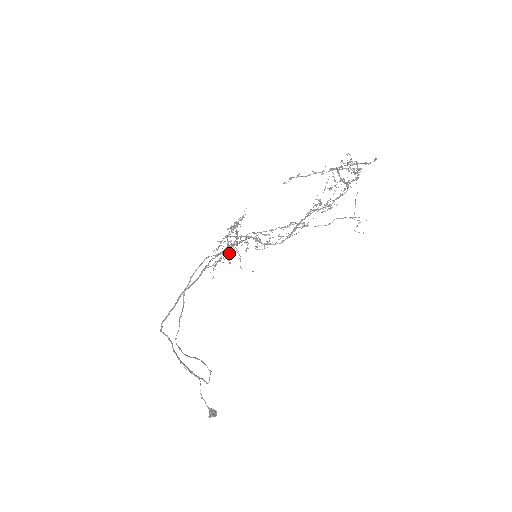
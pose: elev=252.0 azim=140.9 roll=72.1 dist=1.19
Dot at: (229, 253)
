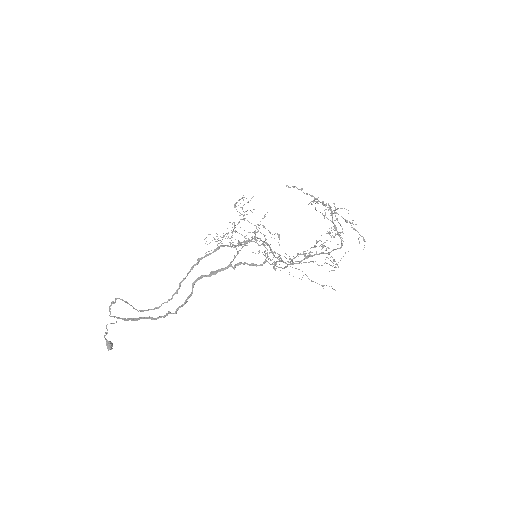
Dot at: occluded
